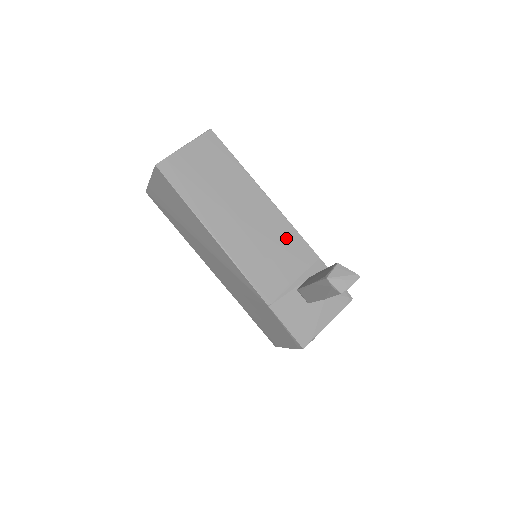
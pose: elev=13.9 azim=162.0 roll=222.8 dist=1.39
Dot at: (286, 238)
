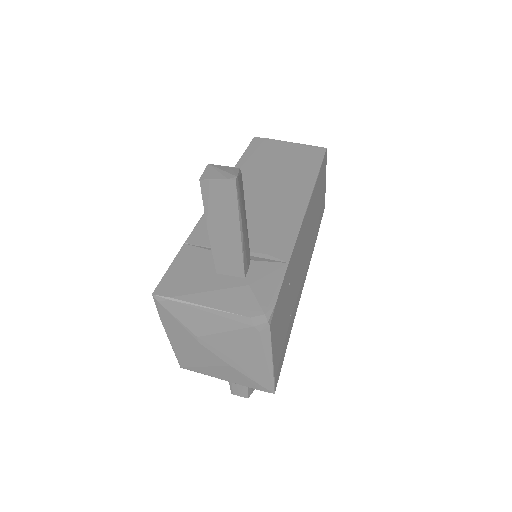
Dot at: (280, 226)
